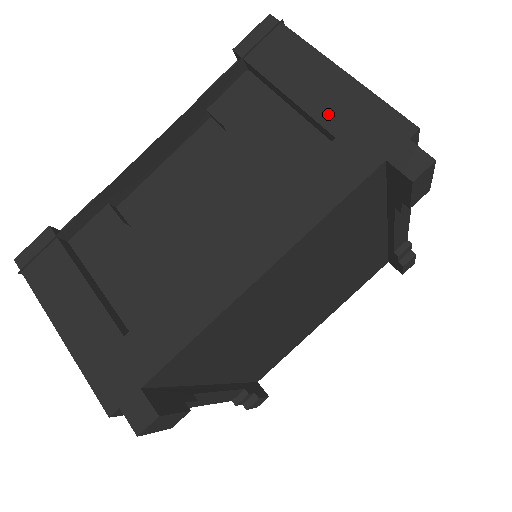
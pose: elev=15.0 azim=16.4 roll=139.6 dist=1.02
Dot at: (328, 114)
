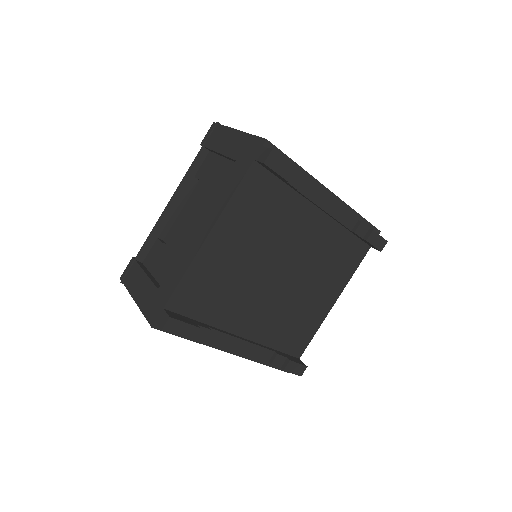
Dot at: (233, 152)
